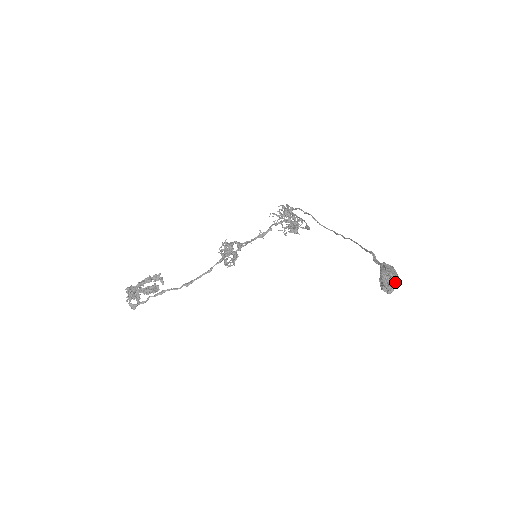
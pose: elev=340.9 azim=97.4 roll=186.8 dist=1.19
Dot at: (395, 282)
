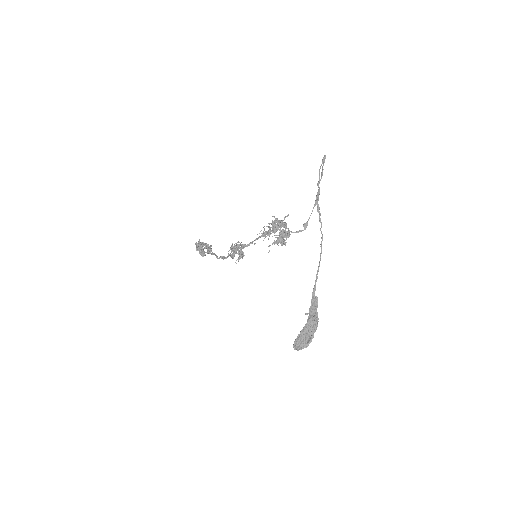
Dot at: (307, 342)
